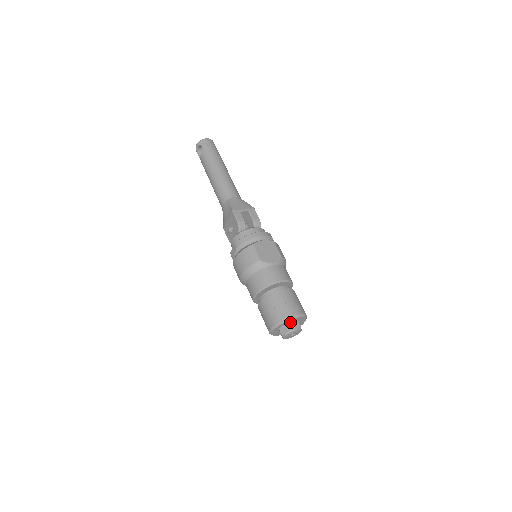
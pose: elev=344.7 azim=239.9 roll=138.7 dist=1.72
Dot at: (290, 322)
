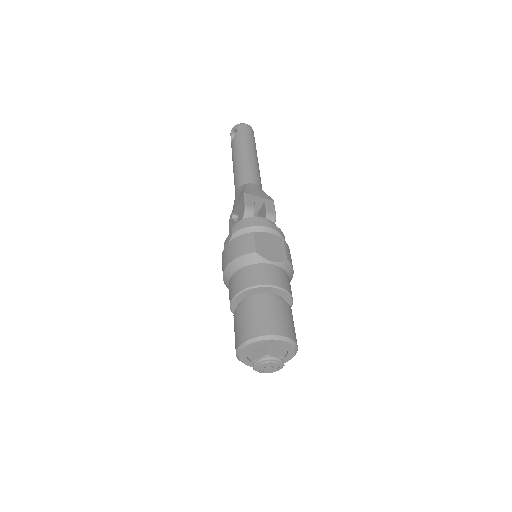
Dot at: (269, 345)
